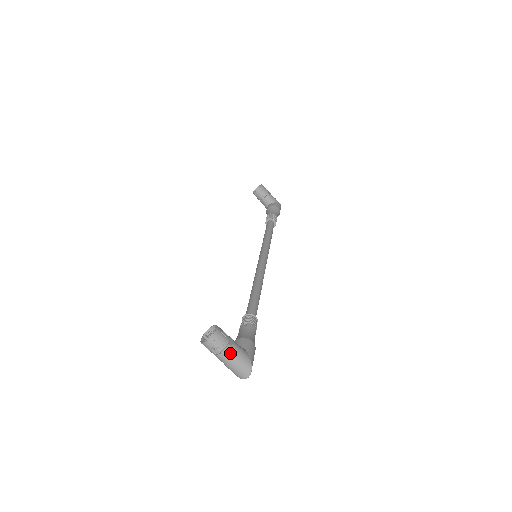
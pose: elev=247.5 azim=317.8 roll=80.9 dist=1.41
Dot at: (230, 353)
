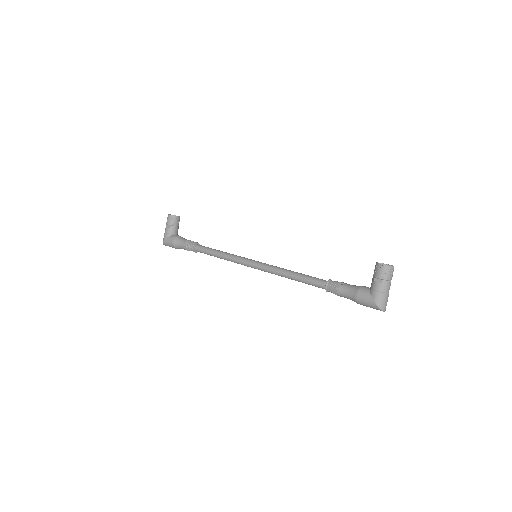
Dot at: occluded
